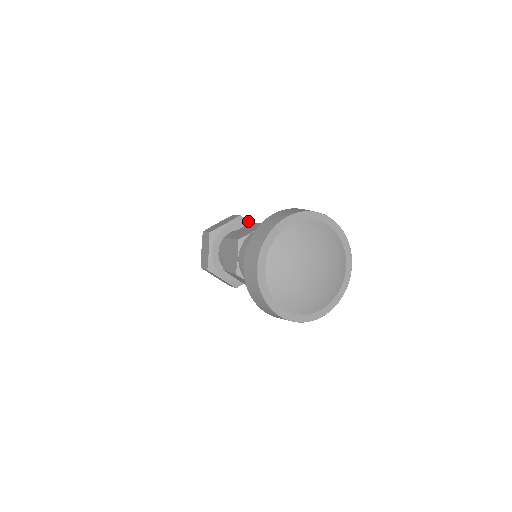
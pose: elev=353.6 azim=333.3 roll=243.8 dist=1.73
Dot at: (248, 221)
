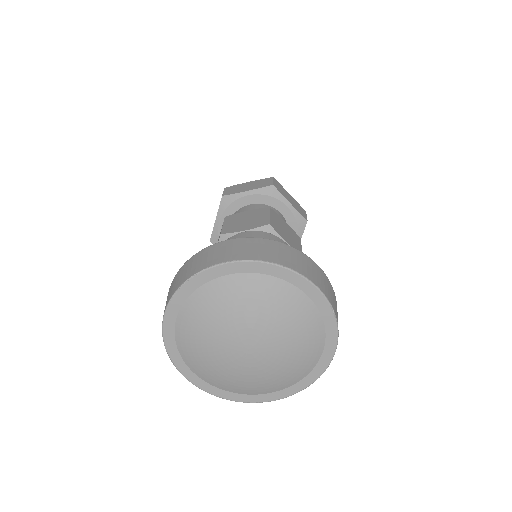
Dot at: (236, 194)
